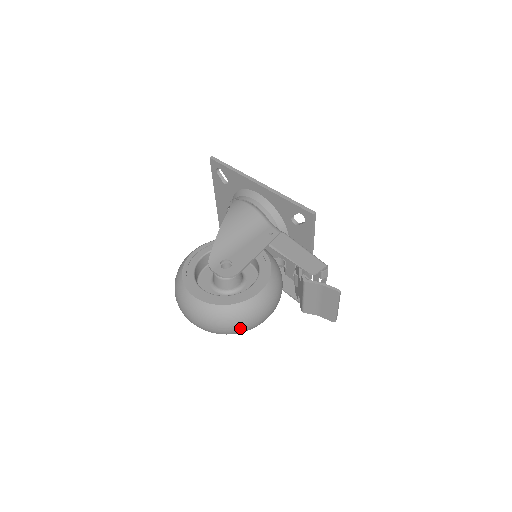
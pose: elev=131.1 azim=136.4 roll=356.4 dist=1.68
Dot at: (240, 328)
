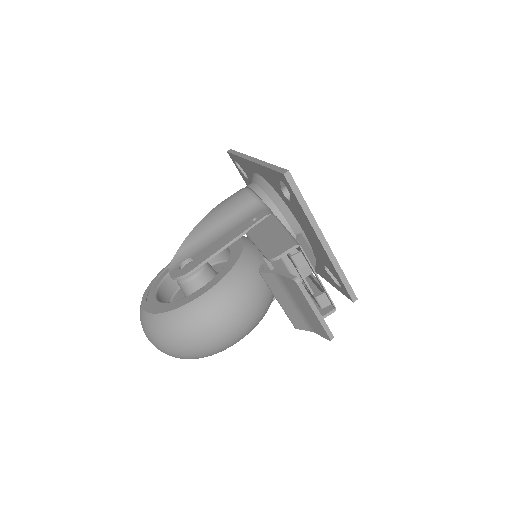
Dot at: (186, 347)
